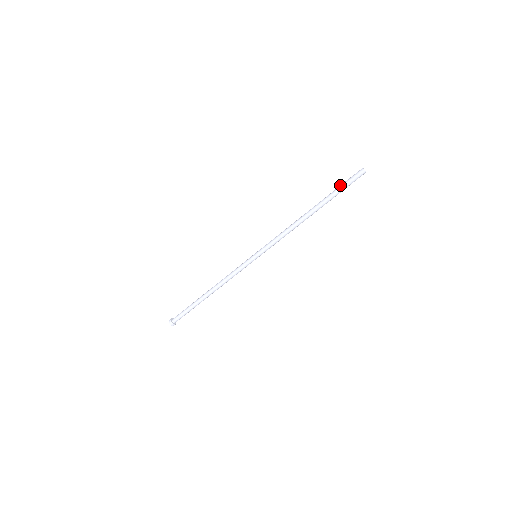
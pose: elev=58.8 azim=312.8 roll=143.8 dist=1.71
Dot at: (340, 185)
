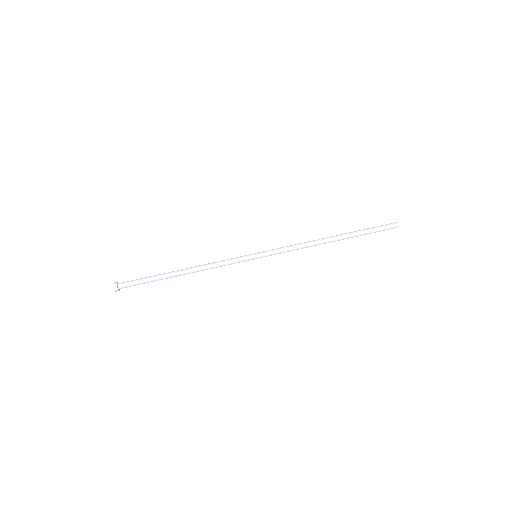
Dot at: occluded
